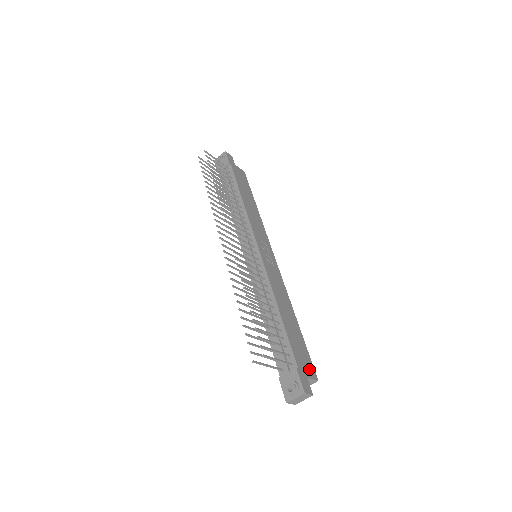
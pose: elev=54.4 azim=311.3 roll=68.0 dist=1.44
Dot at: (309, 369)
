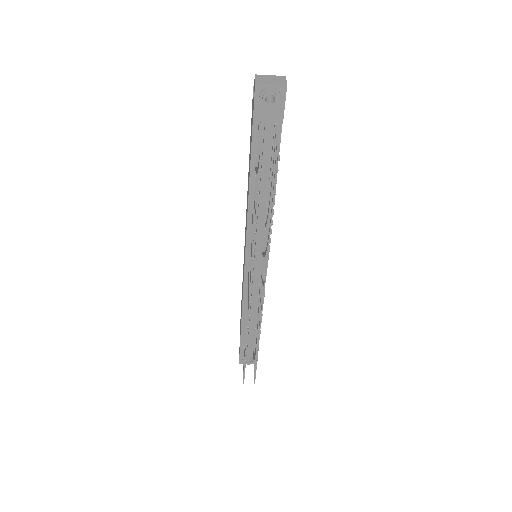
Dot at: occluded
